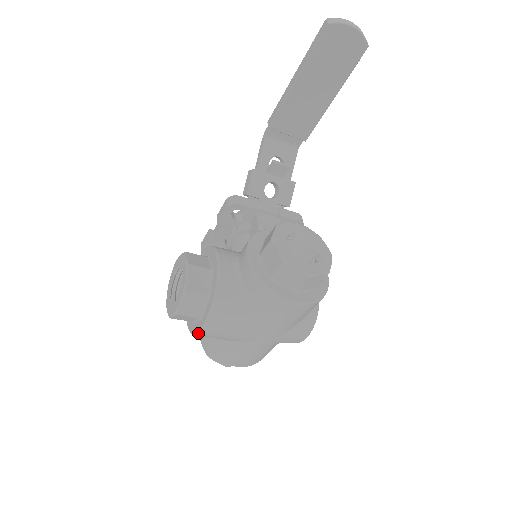
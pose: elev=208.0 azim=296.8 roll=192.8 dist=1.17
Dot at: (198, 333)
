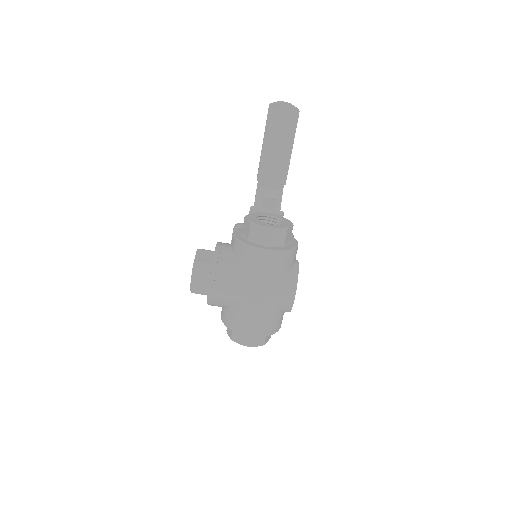
Dot at: (208, 294)
